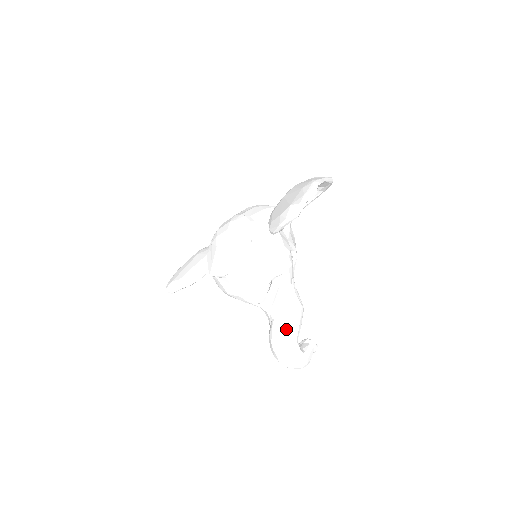
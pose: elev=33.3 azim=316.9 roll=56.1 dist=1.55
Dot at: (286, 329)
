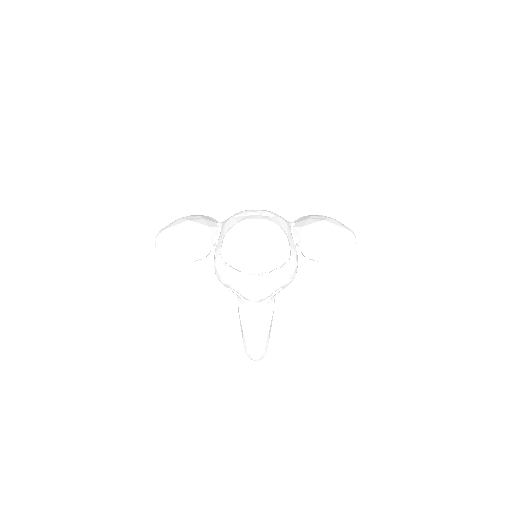
Dot at: (266, 329)
